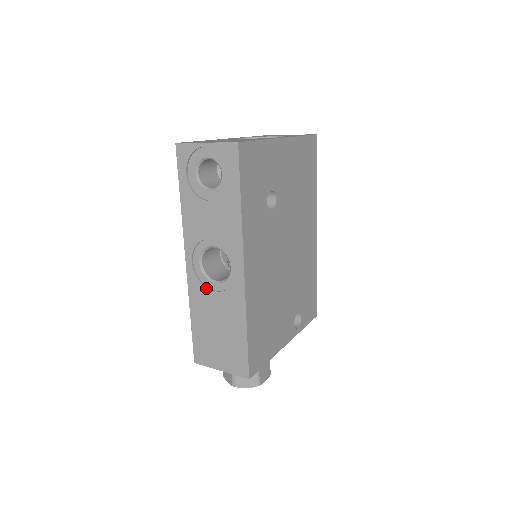
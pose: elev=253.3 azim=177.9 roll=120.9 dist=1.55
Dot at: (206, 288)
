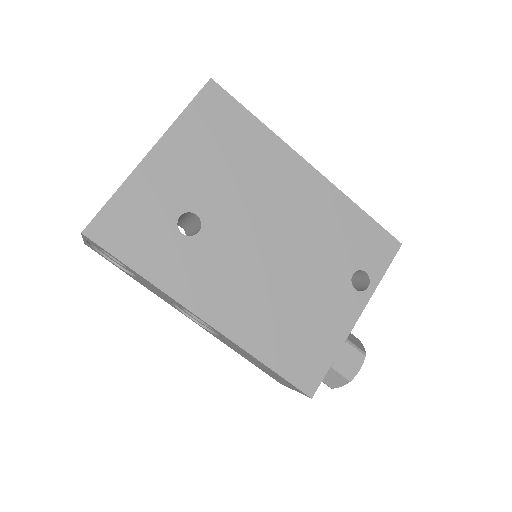
Dot at: (215, 335)
